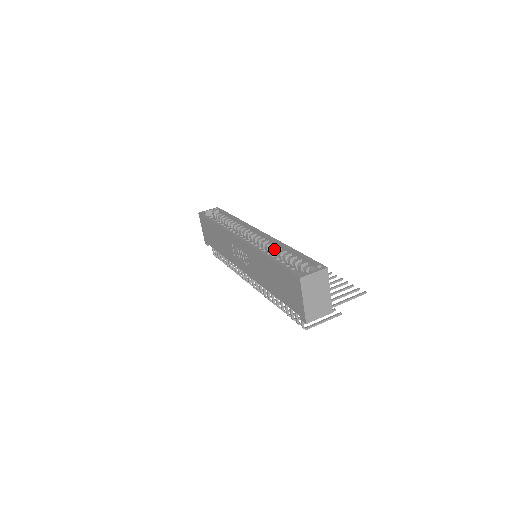
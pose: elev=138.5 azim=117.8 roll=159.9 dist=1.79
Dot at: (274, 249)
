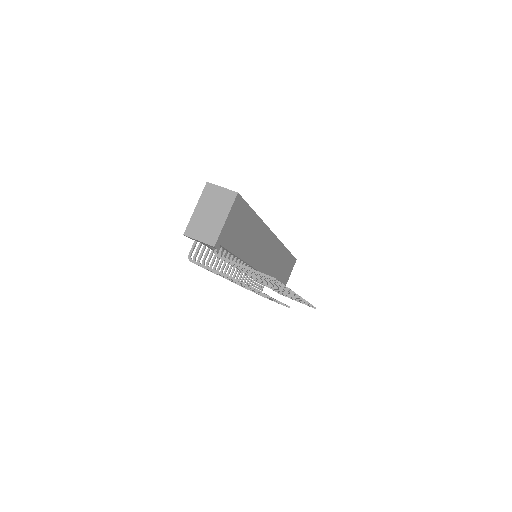
Dot at: occluded
